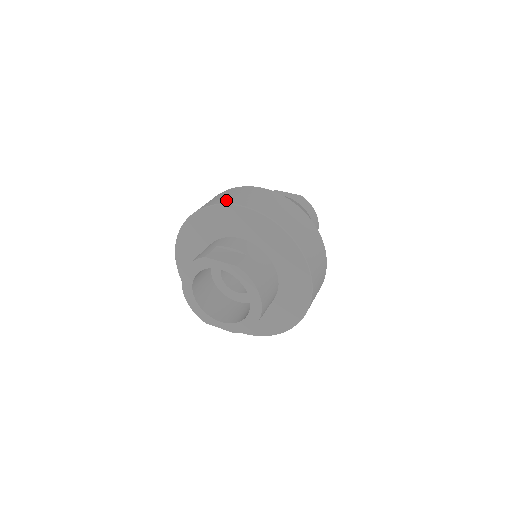
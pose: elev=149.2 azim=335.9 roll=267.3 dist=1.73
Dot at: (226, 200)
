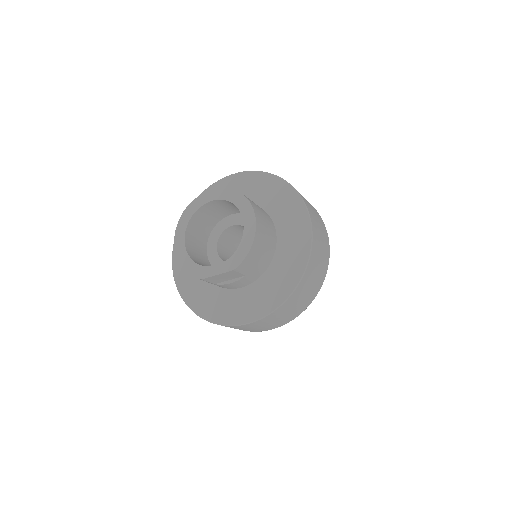
Dot at: occluded
